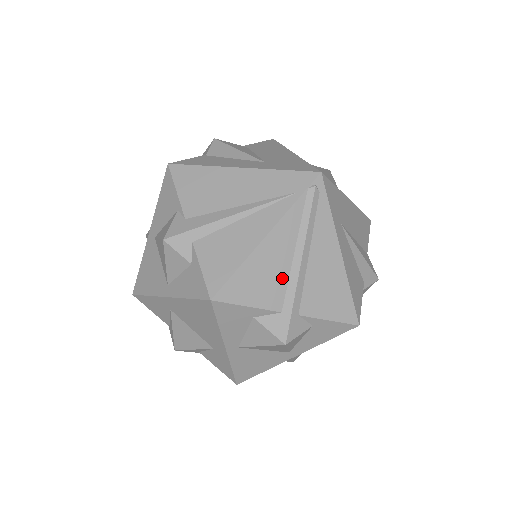
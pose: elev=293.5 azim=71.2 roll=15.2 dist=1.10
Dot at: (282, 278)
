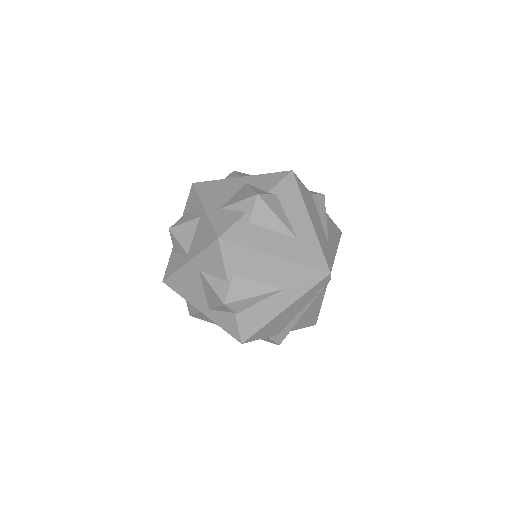
Dot at: occluded
